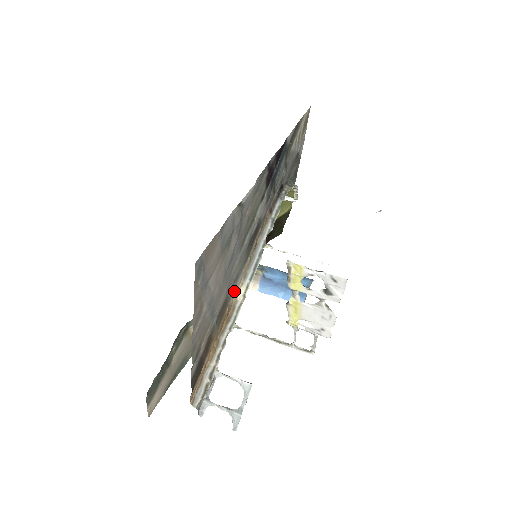
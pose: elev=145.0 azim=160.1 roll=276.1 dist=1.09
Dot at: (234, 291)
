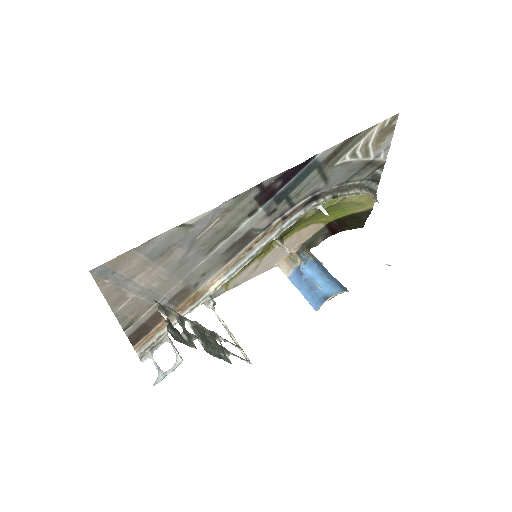
Dot at: (205, 282)
